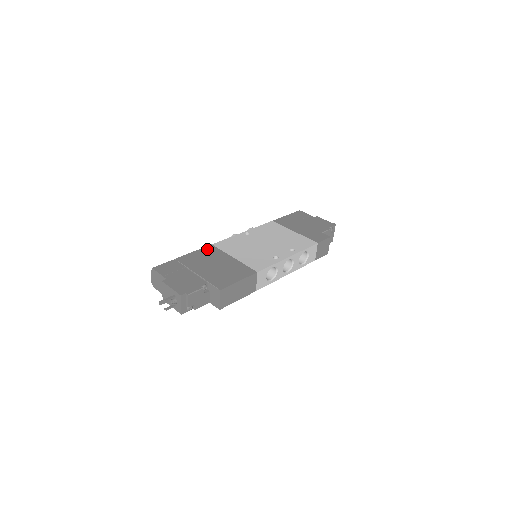
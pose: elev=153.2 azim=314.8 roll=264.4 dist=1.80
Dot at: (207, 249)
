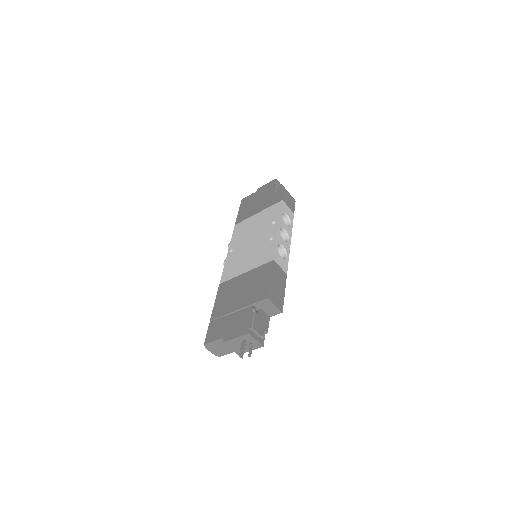
Dot at: (221, 290)
